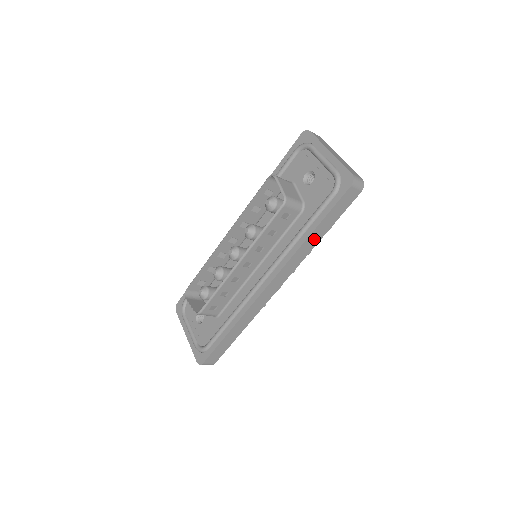
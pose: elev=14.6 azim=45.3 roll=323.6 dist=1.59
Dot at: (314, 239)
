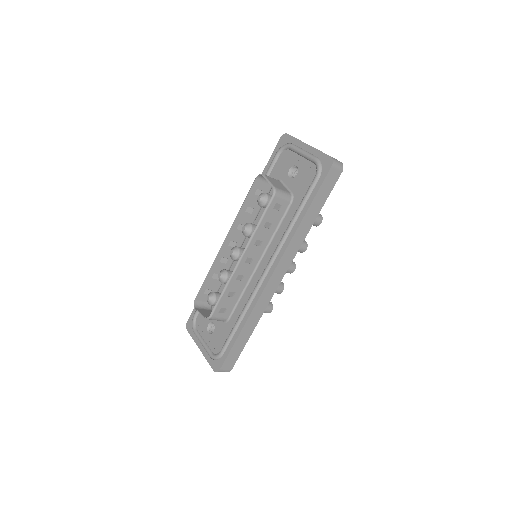
Dot at: (307, 224)
